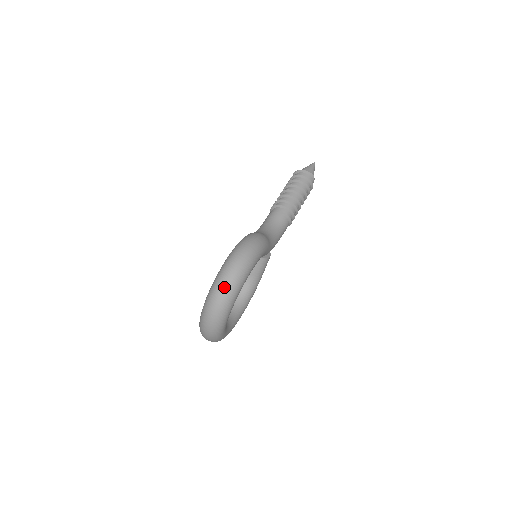
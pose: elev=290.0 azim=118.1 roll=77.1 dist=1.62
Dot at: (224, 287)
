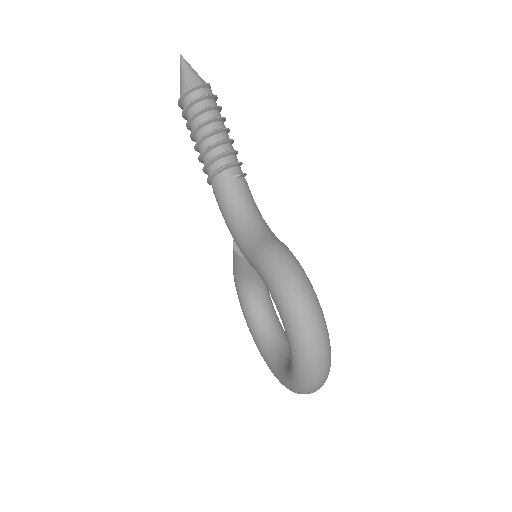
Dot at: (321, 357)
